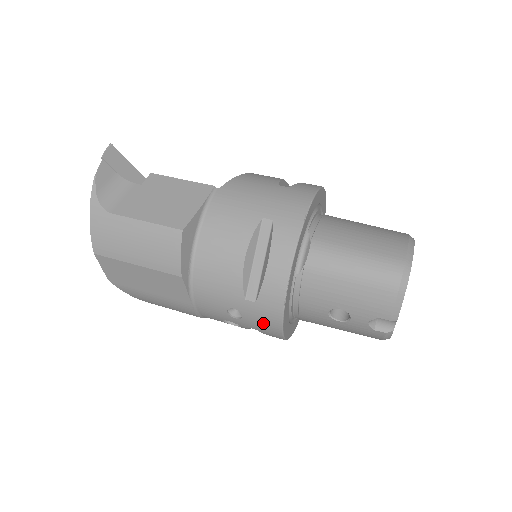
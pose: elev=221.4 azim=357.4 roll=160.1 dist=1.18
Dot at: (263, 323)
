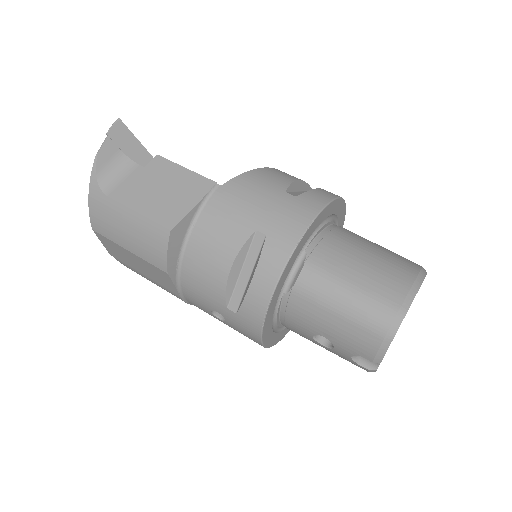
Dot at: (244, 332)
